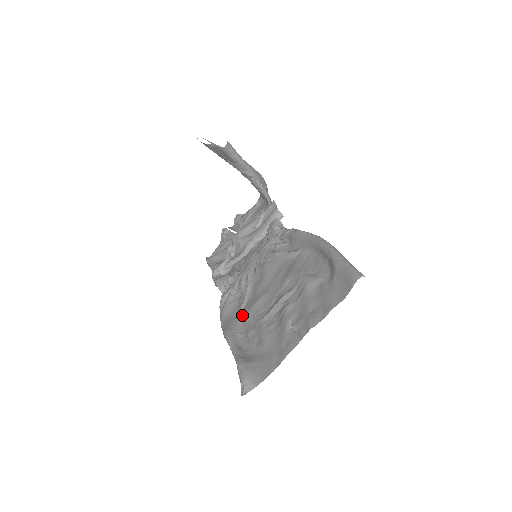
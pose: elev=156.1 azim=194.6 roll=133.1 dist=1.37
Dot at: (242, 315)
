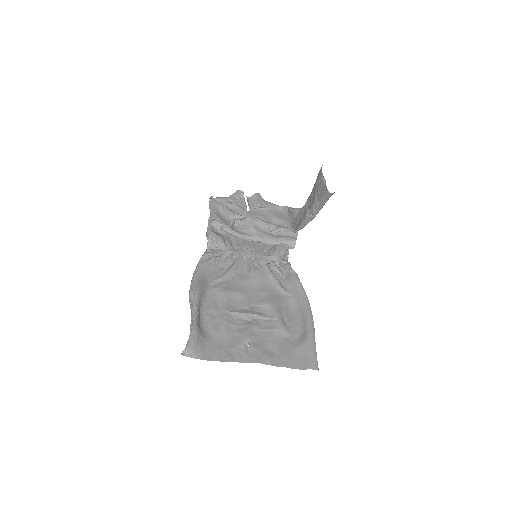
Dot at: (214, 287)
